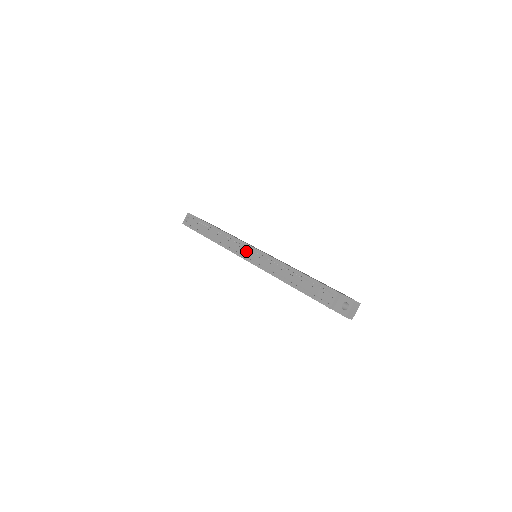
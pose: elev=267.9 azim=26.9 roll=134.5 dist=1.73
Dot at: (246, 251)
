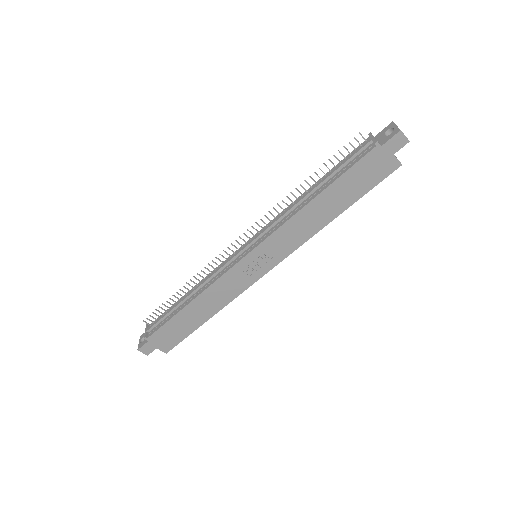
Dot at: (241, 249)
